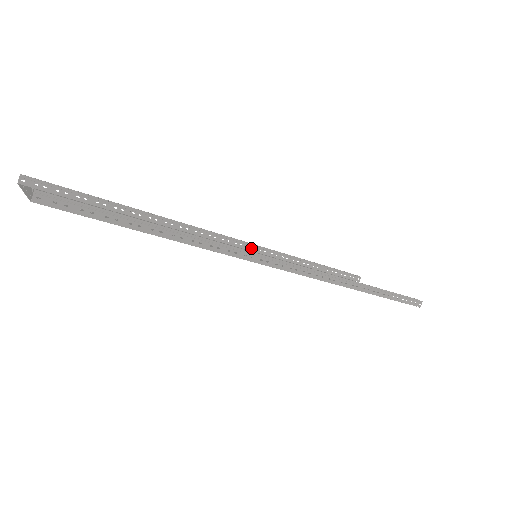
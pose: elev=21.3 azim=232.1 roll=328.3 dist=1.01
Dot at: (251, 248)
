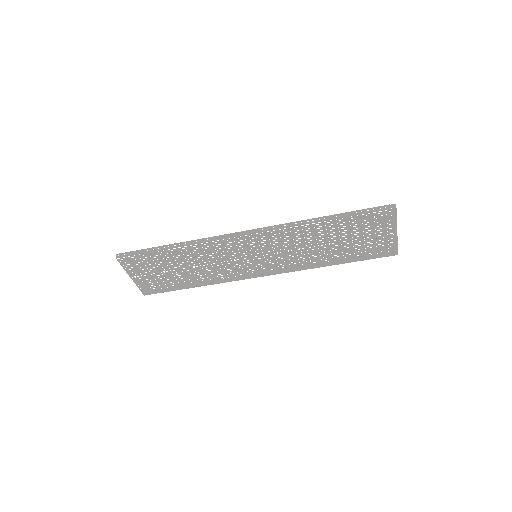
Dot at: (279, 273)
